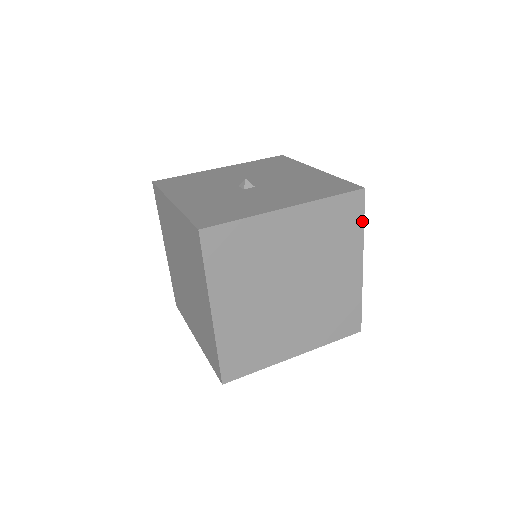
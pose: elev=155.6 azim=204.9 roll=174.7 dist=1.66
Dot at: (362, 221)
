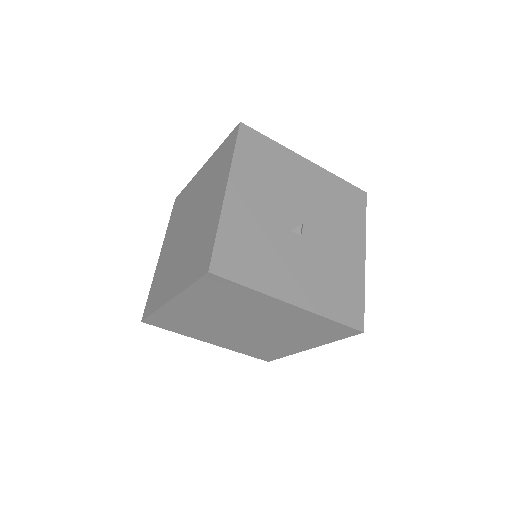
Dot at: (339, 339)
